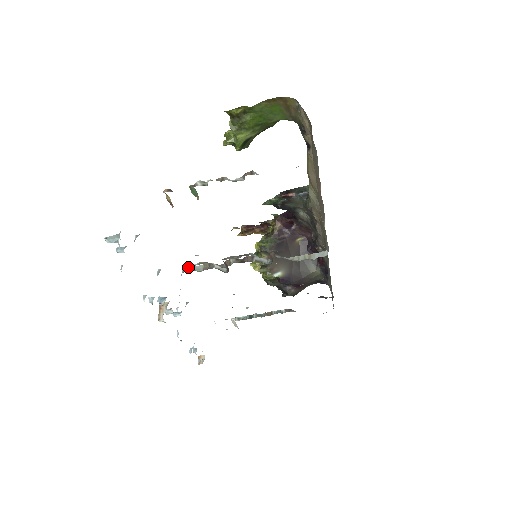
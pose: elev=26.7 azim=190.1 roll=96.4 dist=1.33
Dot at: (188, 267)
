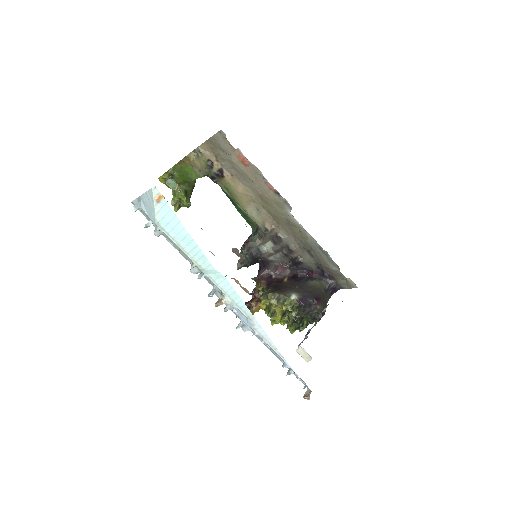
Dot at: occluded
